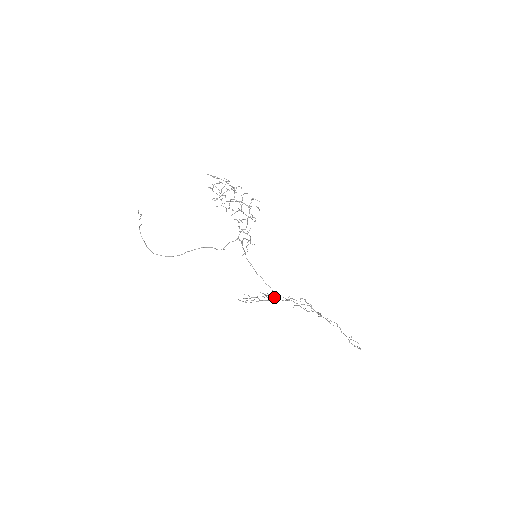
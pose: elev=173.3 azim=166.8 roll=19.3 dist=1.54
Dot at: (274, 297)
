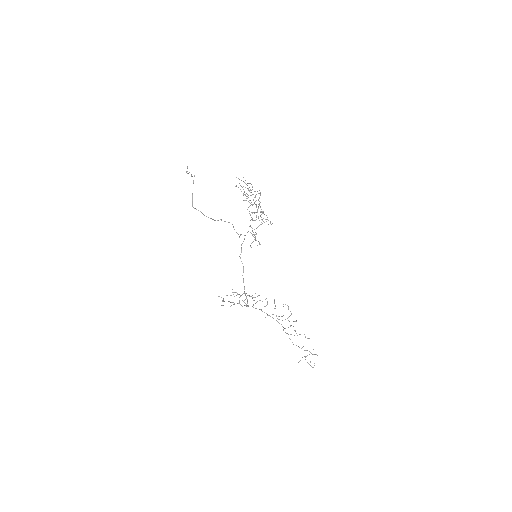
Dot at: (248, 305)
